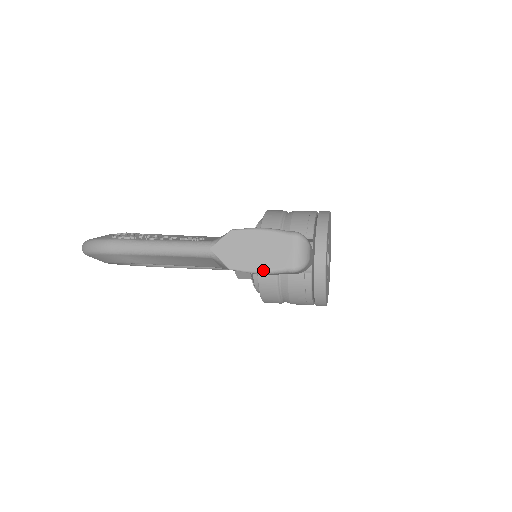
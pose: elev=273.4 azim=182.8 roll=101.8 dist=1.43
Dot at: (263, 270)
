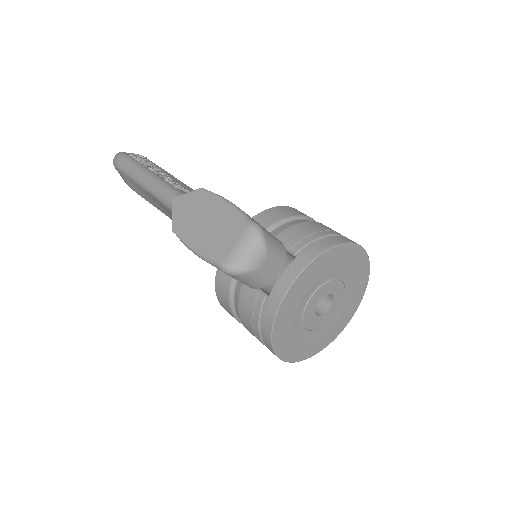
Dot at: (196, 249)
